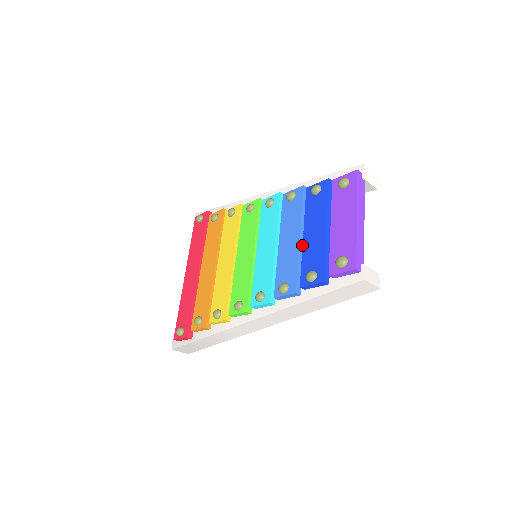
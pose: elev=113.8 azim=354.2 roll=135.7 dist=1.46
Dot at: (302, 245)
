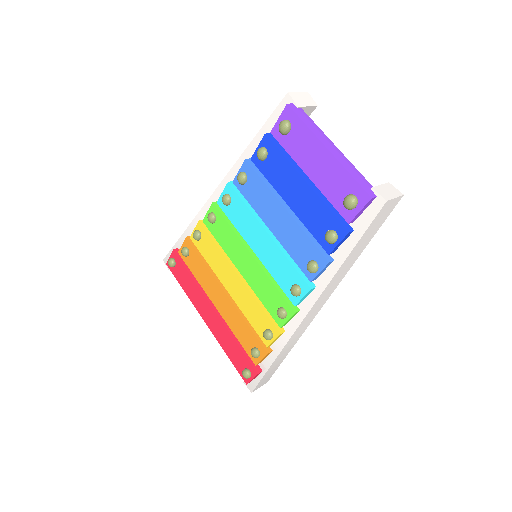
Dot at: (294, 214)
